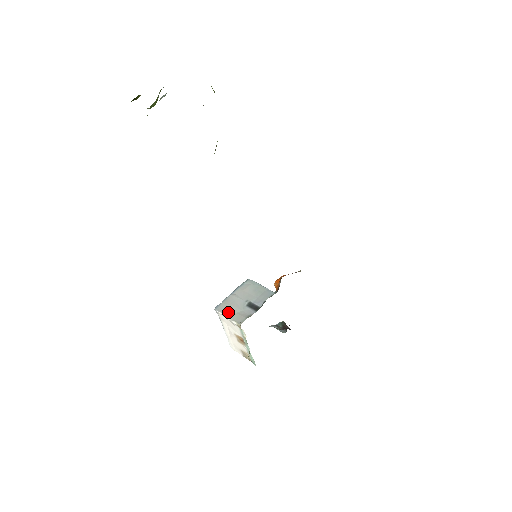
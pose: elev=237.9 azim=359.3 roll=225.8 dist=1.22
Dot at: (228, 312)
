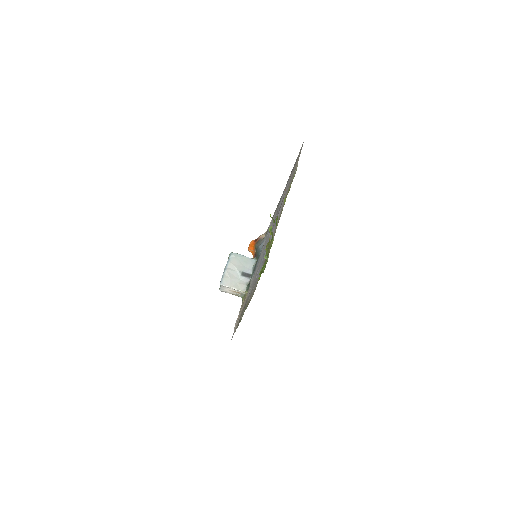
Dot at: (232, 284)
